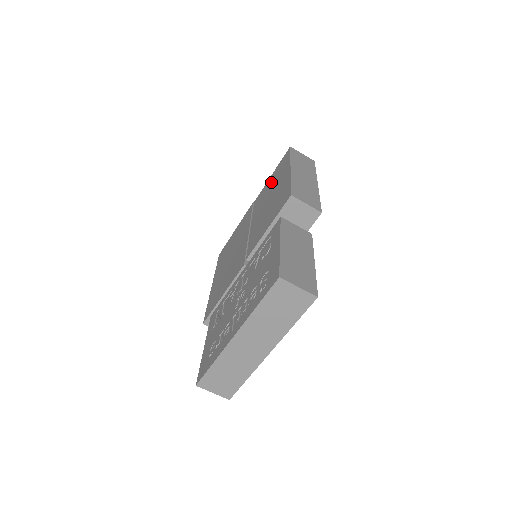
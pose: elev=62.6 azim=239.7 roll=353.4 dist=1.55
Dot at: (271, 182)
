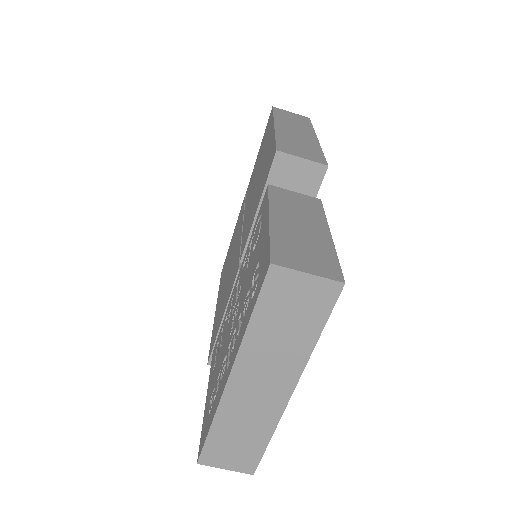
Dot at: (258, 158)
